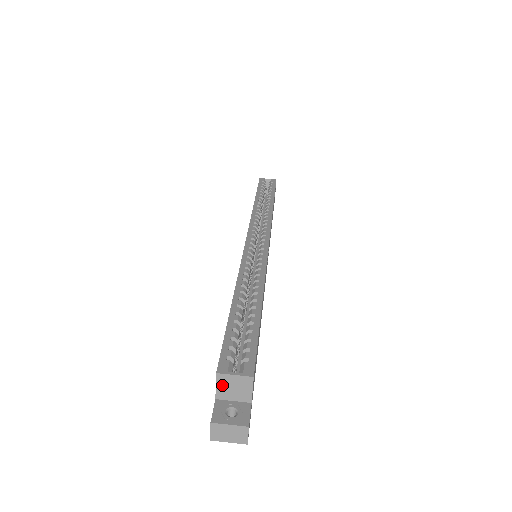
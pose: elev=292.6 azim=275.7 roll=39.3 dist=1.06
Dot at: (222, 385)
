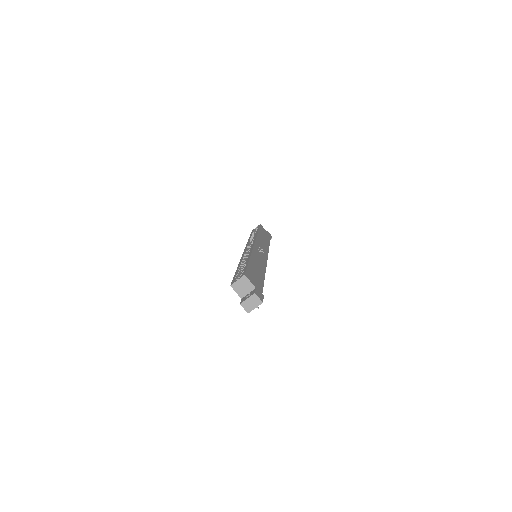
Dot at: (237, 289)
